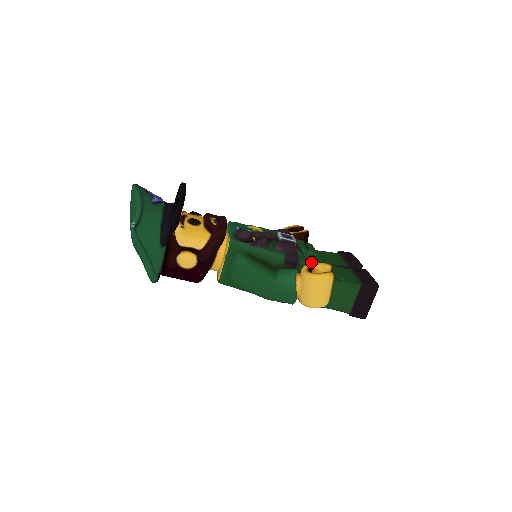
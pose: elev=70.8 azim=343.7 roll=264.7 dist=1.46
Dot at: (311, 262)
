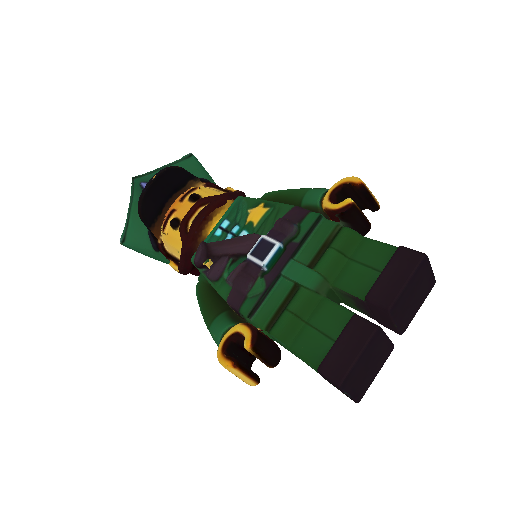
Dot at: (270, 306)
